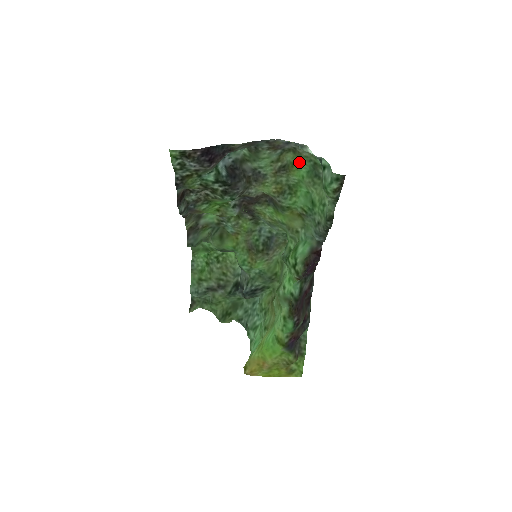
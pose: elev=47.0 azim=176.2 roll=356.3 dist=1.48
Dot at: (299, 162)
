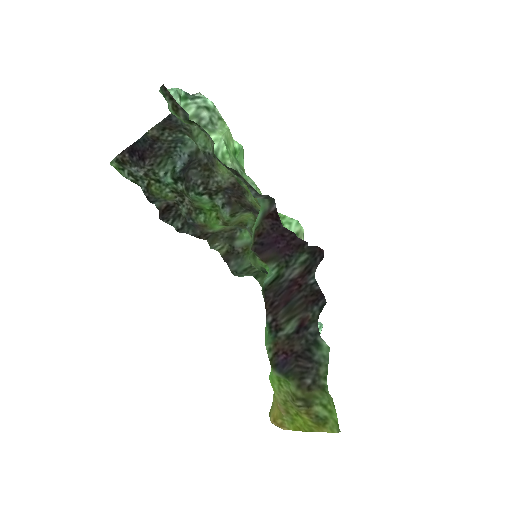
Dot at: occluded
